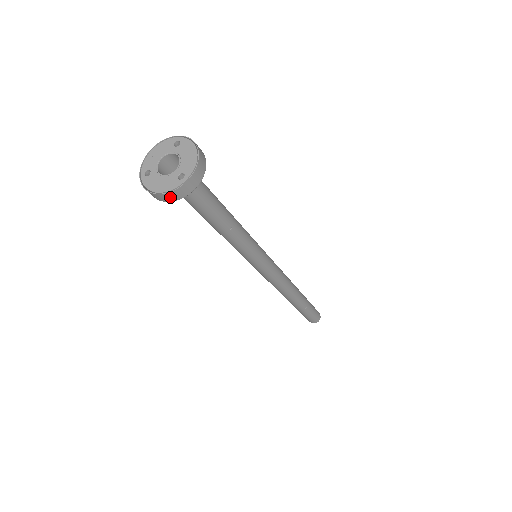
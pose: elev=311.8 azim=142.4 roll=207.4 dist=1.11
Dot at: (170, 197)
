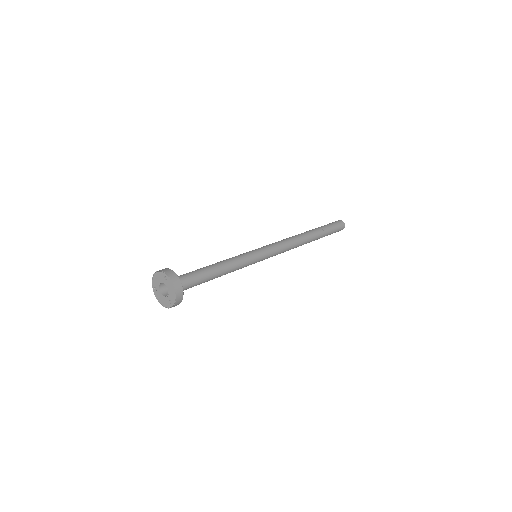
Dot at: occluded
